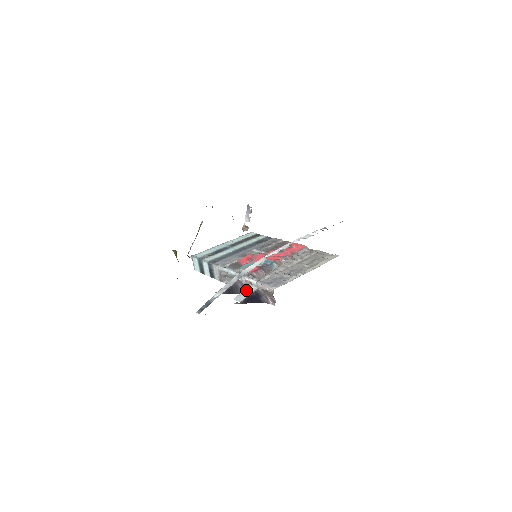
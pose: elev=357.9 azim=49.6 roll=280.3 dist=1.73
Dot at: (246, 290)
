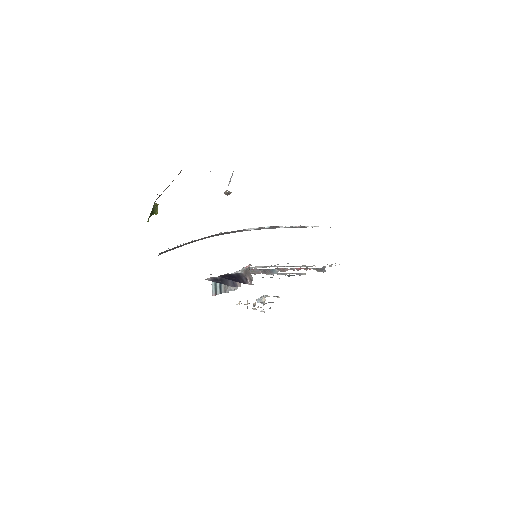
Dot at: occluded
